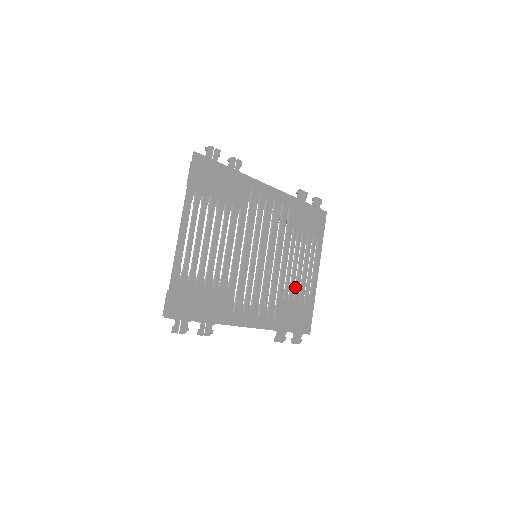
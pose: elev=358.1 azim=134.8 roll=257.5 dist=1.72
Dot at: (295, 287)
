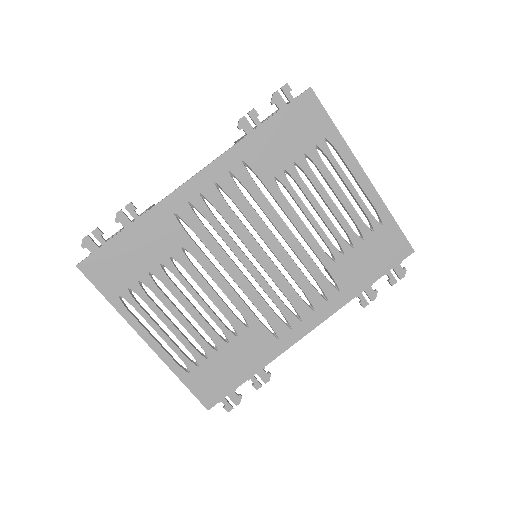
Dot at: occluded
